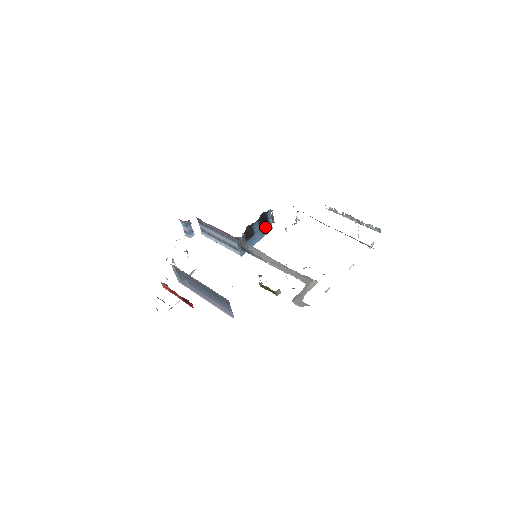
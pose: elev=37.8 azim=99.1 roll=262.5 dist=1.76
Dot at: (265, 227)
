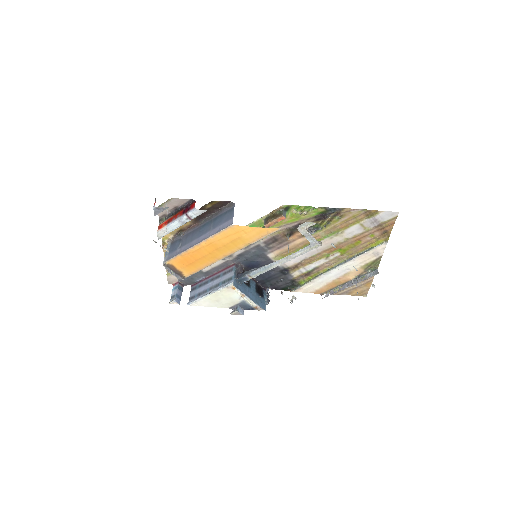
Dot at: (260, 299)
